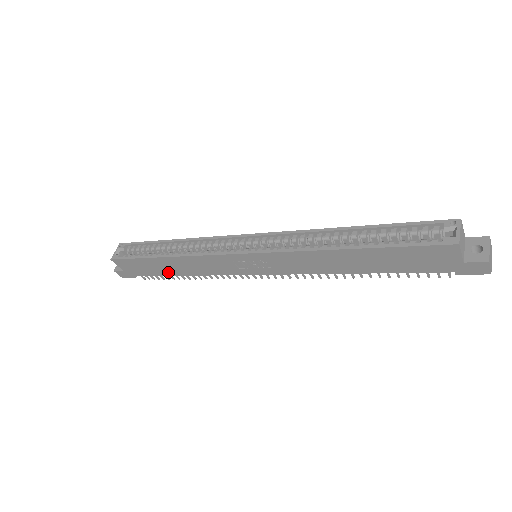
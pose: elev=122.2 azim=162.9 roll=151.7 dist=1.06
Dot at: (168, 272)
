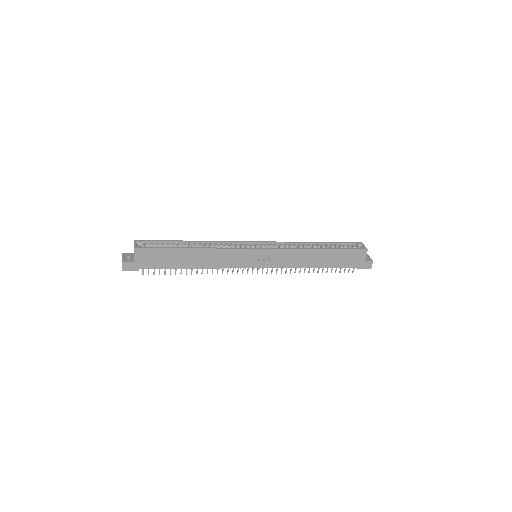
Dot at: (182, 264)
